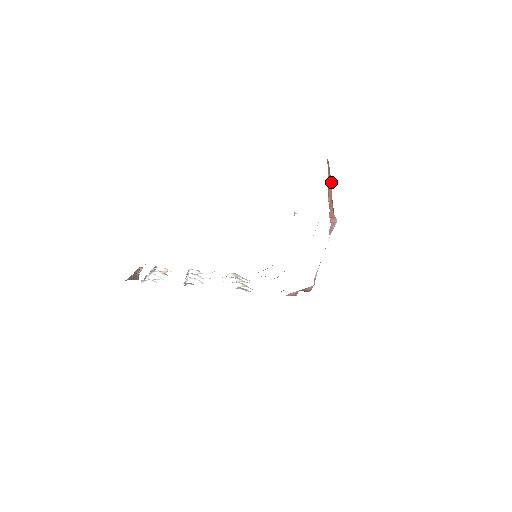
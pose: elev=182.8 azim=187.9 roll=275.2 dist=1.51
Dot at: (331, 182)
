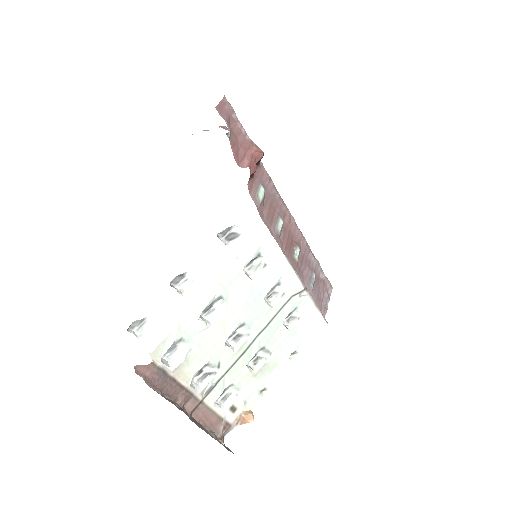
Dot at: occluded
